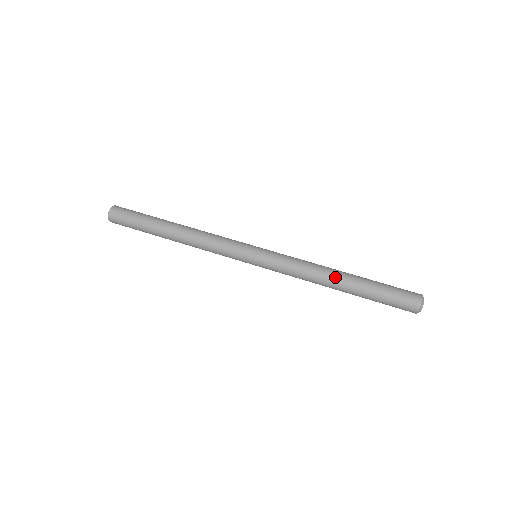
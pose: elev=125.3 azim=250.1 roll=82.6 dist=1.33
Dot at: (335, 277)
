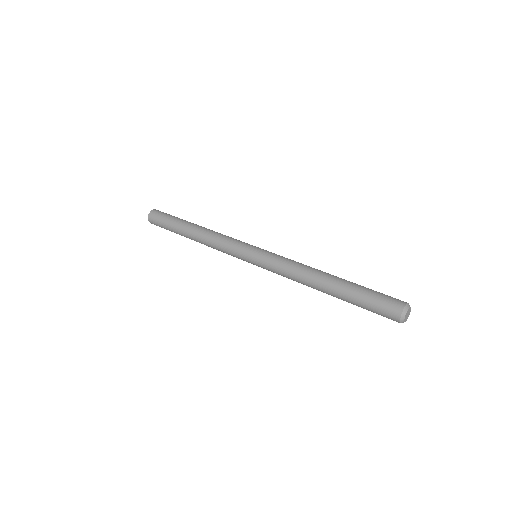
Dot at: (319, 280)
